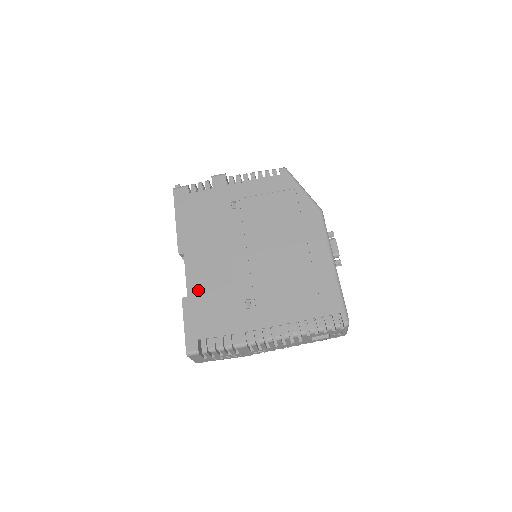
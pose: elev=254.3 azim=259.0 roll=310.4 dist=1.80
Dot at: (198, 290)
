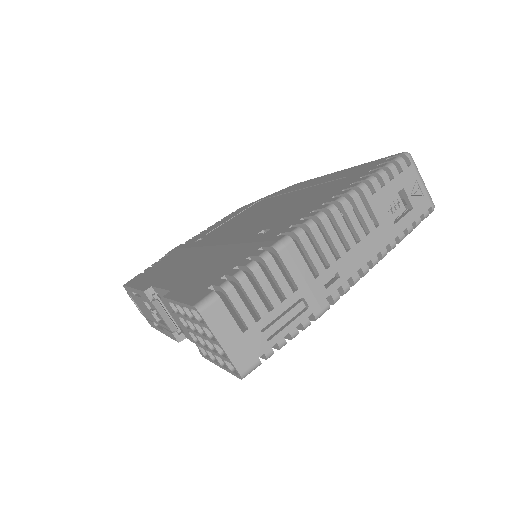
Dot at: (184, 278)
